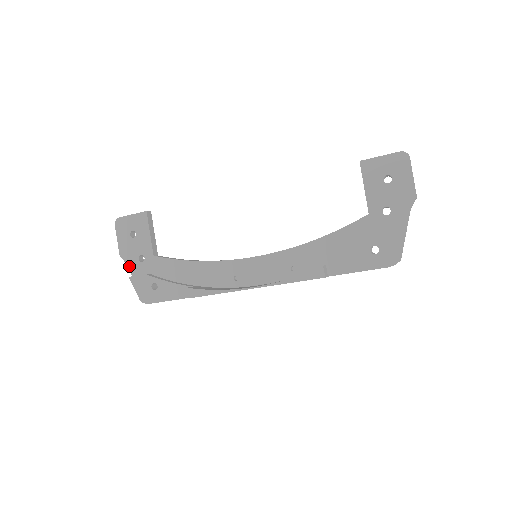
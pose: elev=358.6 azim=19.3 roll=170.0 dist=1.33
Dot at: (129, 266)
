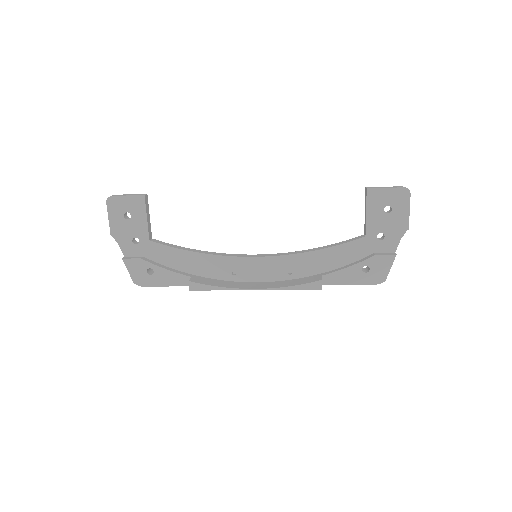
Dot at: (121, 246)
